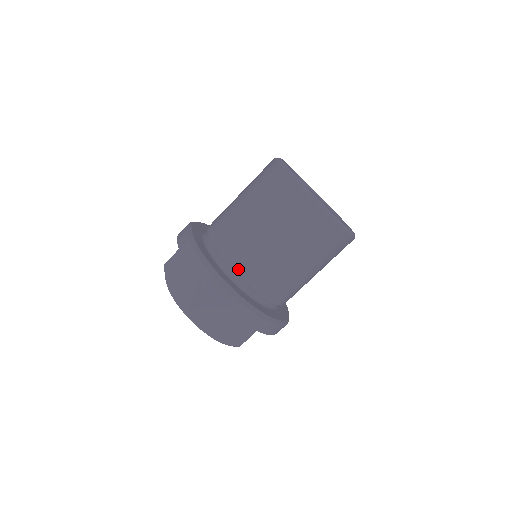
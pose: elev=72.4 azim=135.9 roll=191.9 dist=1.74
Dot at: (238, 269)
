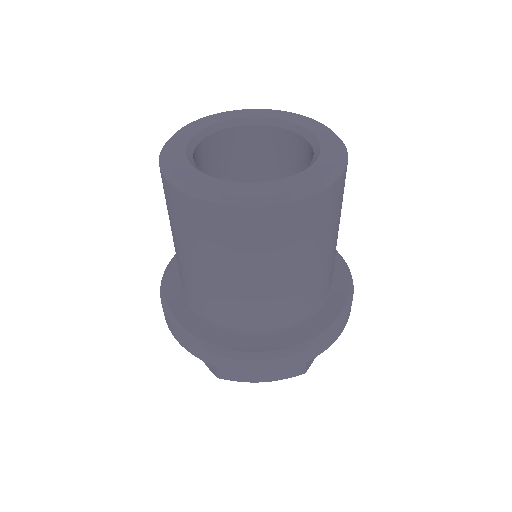
Dot at: (220, 318)
